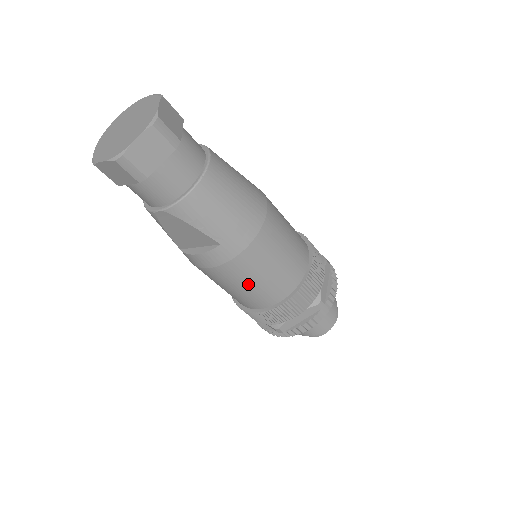
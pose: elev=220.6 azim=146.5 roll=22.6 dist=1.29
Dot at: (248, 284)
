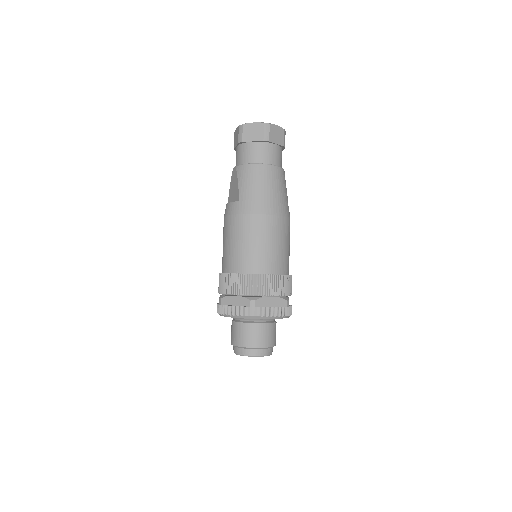
Dot at: (232, 242)
